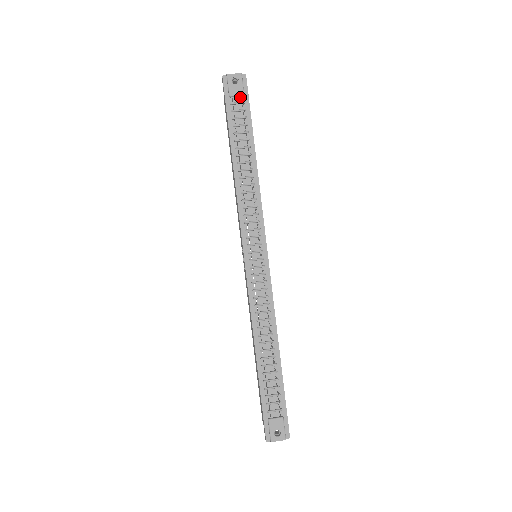
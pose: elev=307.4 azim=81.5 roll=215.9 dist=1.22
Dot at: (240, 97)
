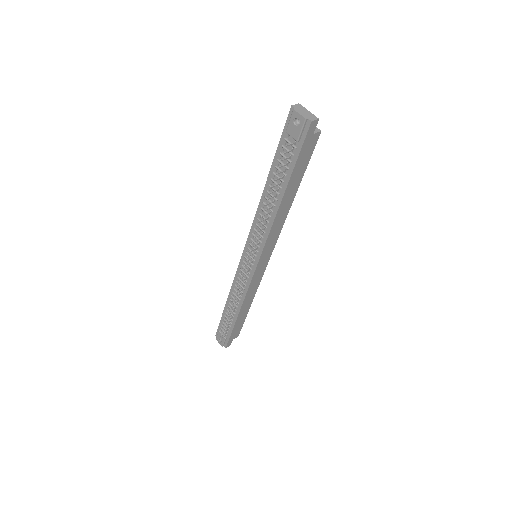
Dot at: (295, 139)
